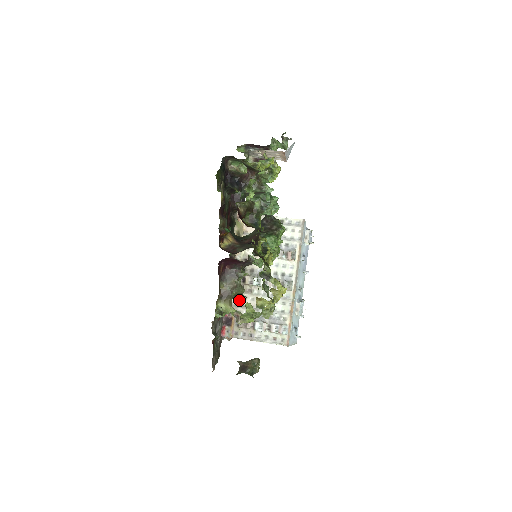
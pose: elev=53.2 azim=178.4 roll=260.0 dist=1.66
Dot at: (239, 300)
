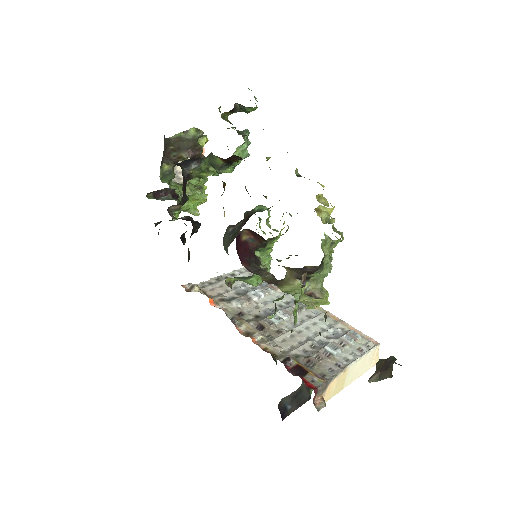
Dot at: (280, 346)
